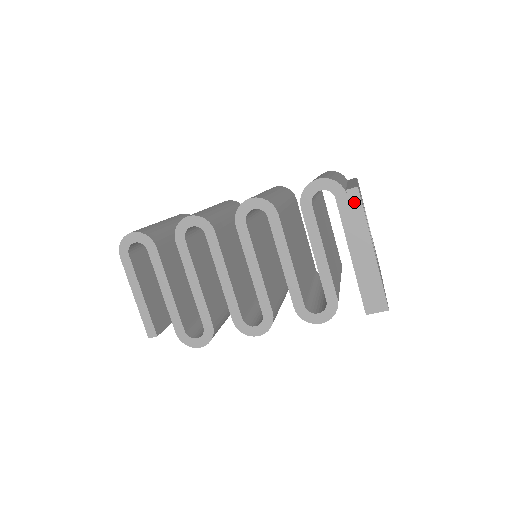
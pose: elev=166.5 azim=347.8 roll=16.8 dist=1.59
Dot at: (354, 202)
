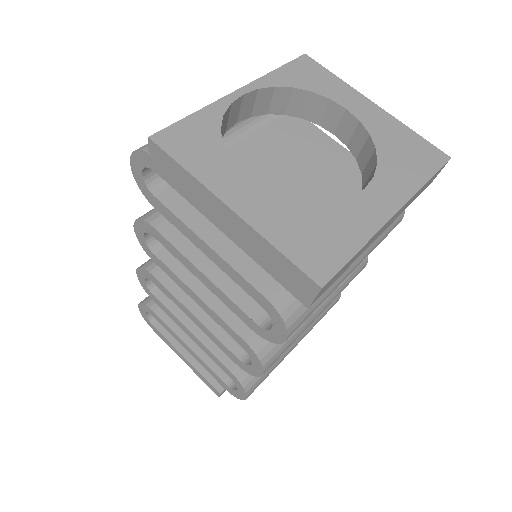
Dot at: (164, 160)
